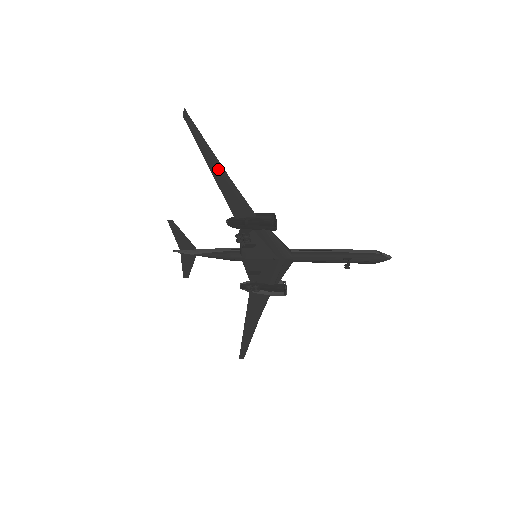
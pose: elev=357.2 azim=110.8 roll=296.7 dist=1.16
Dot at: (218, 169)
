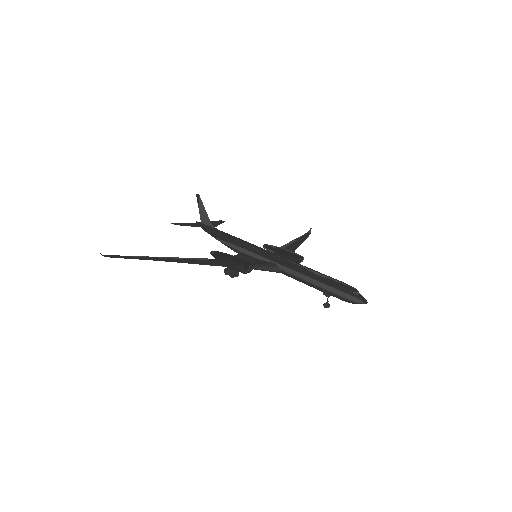
Dot at: (167, 260)
